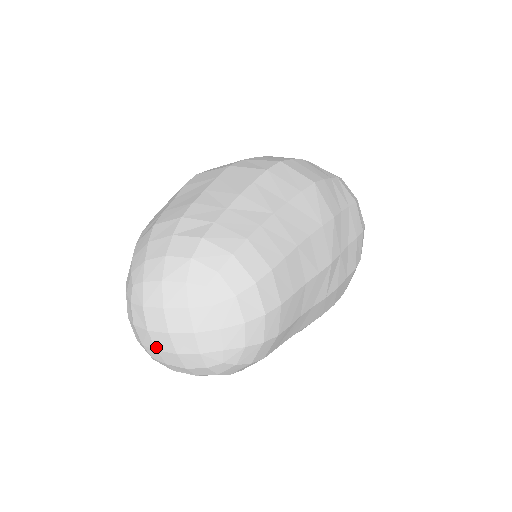
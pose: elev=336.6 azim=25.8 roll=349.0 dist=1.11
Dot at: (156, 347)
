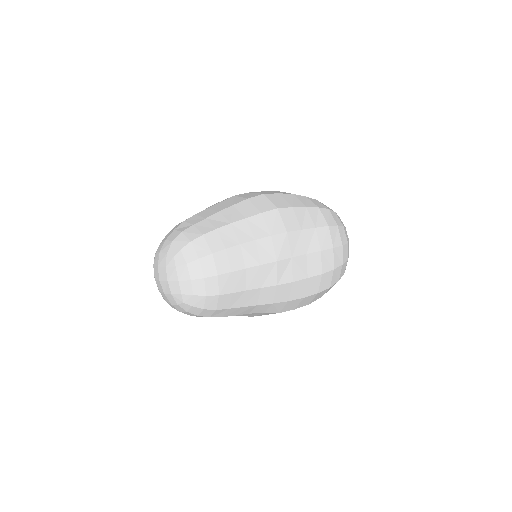
Dot at: (159, 289)
